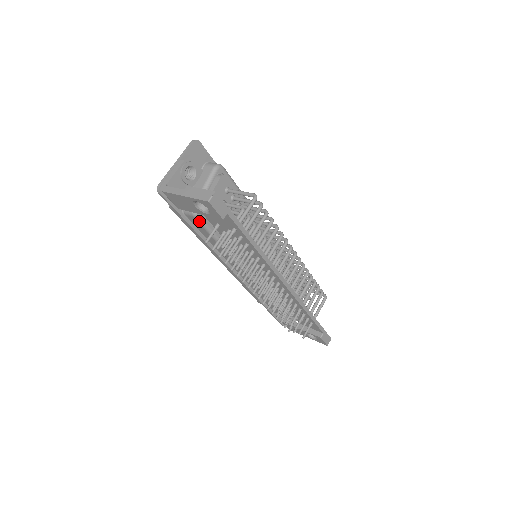
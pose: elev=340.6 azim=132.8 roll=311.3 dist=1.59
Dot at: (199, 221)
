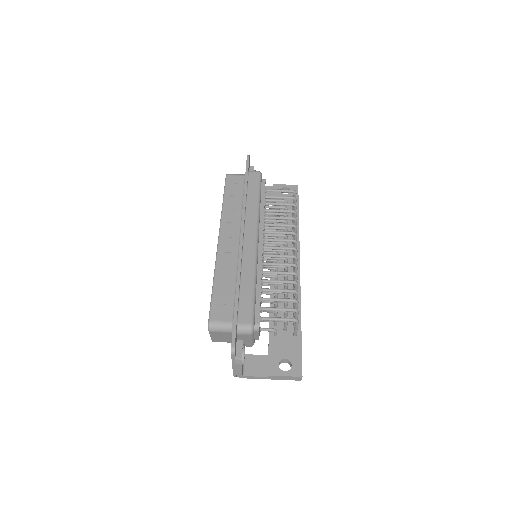
Dot at: occluded
